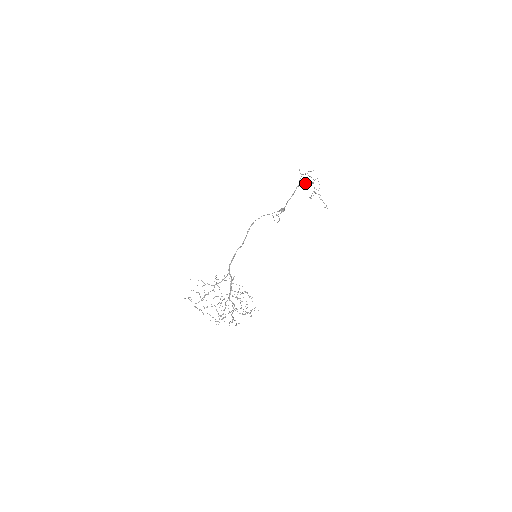
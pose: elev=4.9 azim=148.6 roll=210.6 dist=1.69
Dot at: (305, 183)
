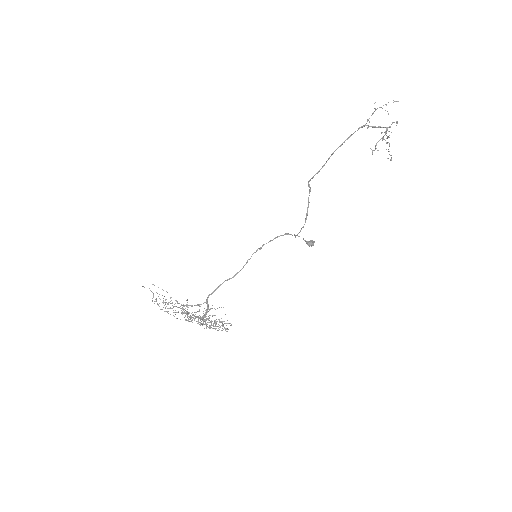
Dot at: (374, 127)
